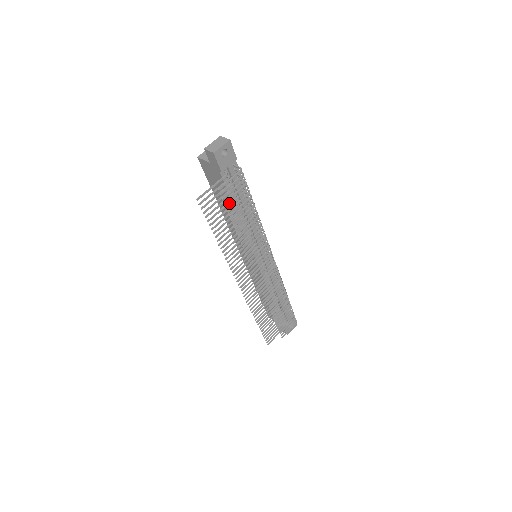
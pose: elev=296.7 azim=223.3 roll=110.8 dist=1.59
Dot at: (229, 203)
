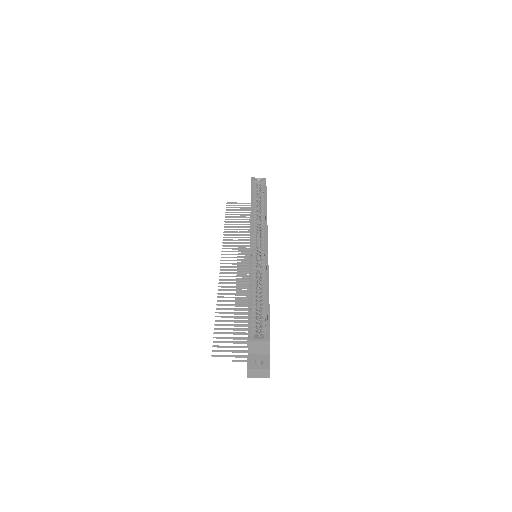
Dot at: (238, 343)
